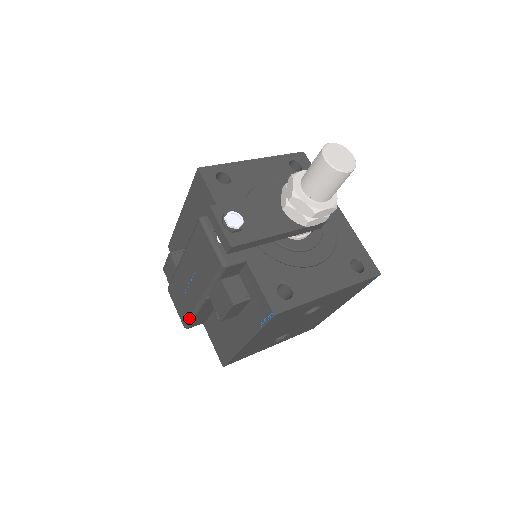
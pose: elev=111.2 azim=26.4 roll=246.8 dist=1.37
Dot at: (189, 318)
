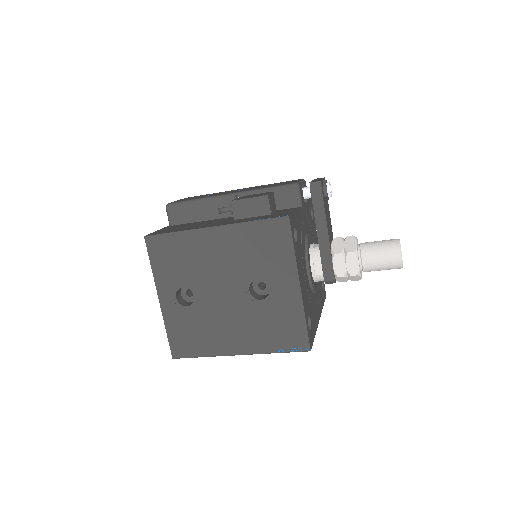
Dot at: (189, 200)
